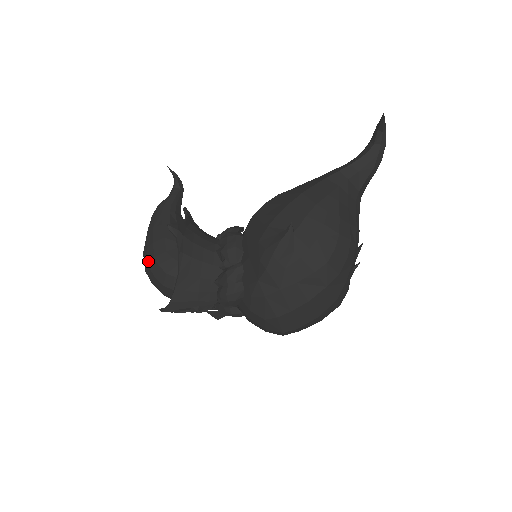
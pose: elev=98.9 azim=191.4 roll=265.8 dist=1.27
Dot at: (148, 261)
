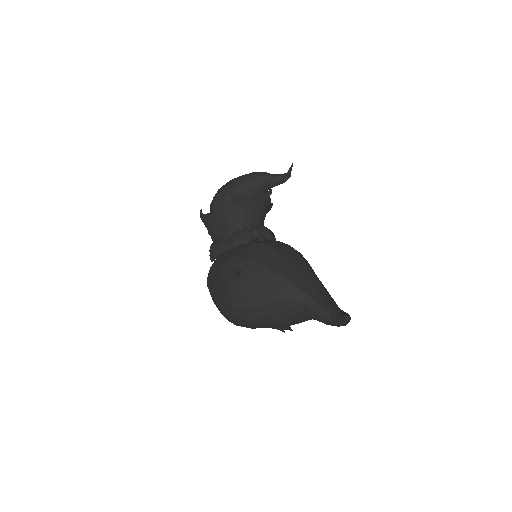
Dot at: (221, 187)
